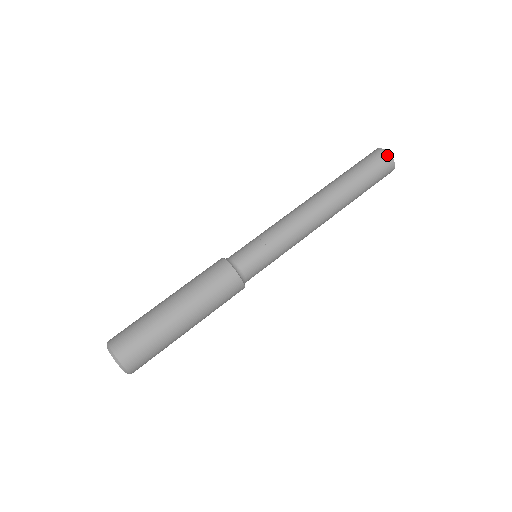
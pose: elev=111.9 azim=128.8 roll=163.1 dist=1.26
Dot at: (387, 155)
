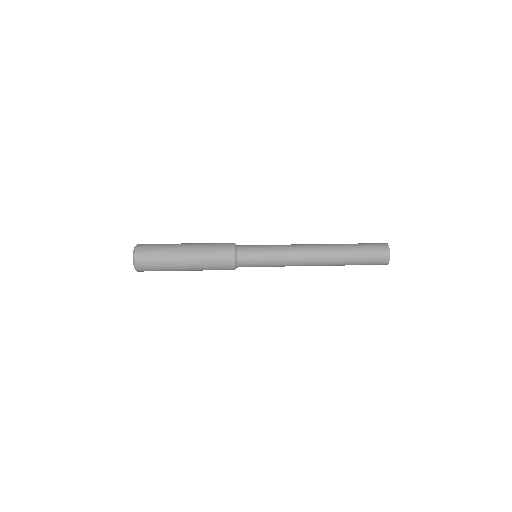
Dot at: (387, 248)
